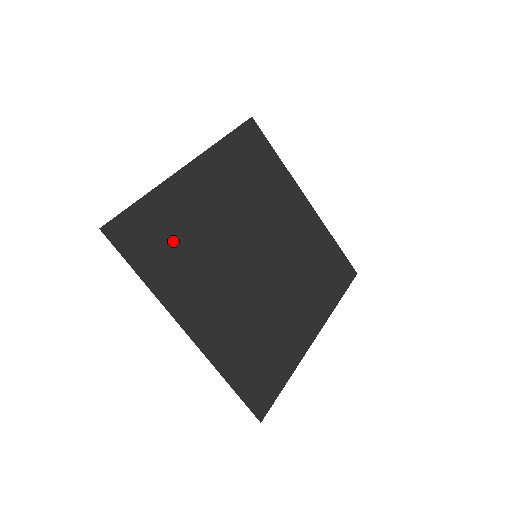
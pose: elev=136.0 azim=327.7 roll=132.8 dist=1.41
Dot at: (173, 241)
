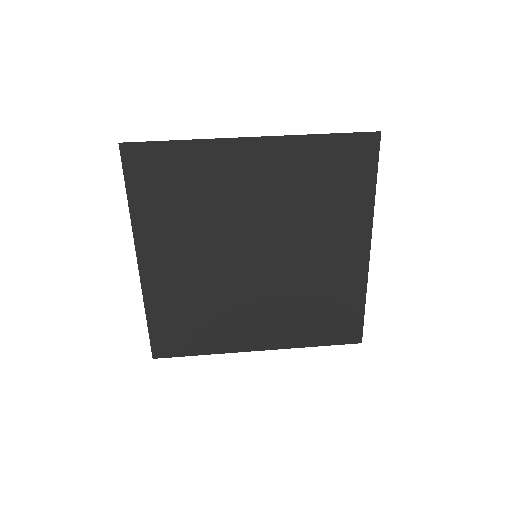
Dot at: (180, 193)
